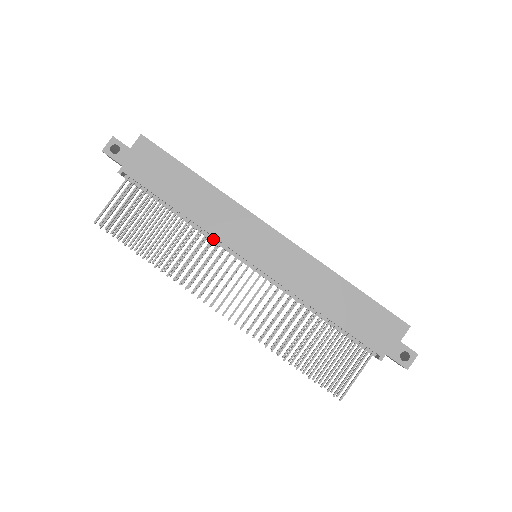
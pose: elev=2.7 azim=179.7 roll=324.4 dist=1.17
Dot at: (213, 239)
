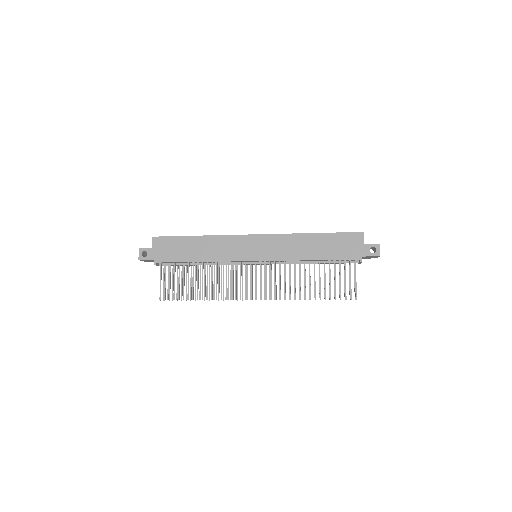
Dot at: (227, 264)
